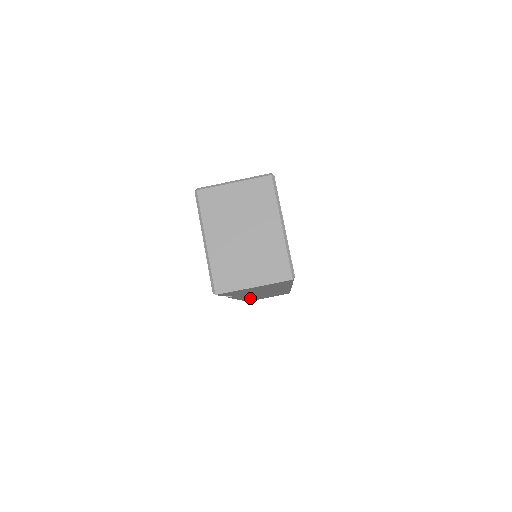
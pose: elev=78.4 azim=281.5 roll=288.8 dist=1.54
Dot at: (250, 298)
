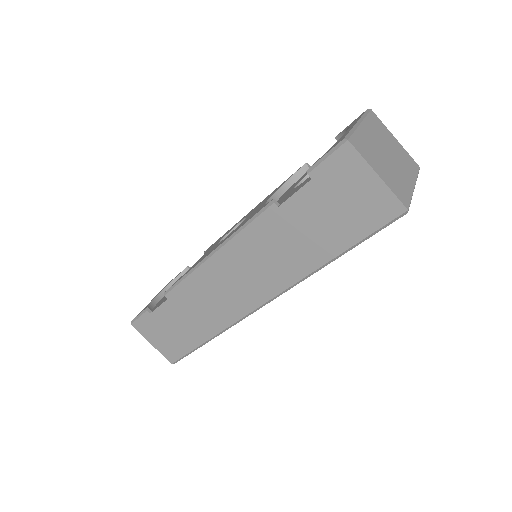
Dot at: (188, 291)
